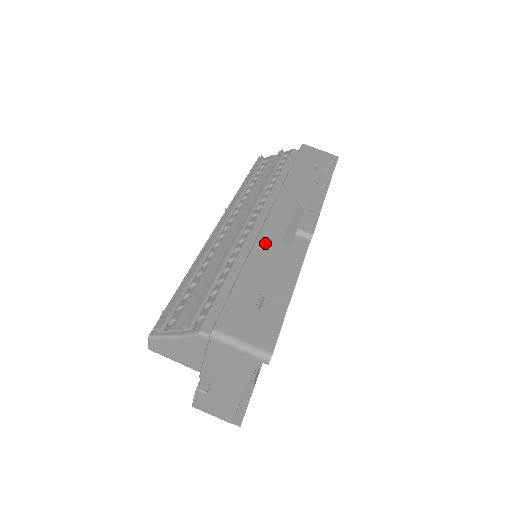
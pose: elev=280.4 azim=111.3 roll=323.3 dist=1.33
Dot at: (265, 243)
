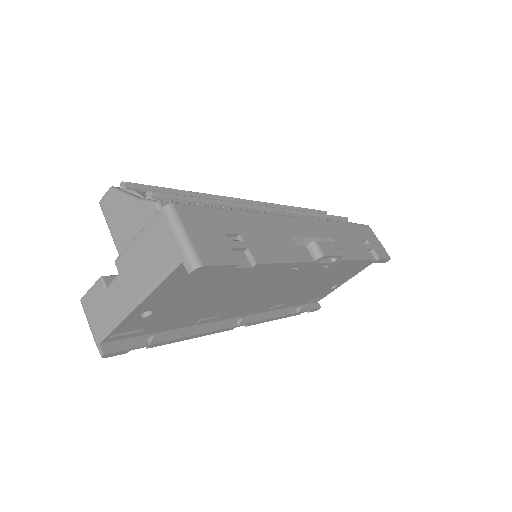
Dot at: (278, 222)
